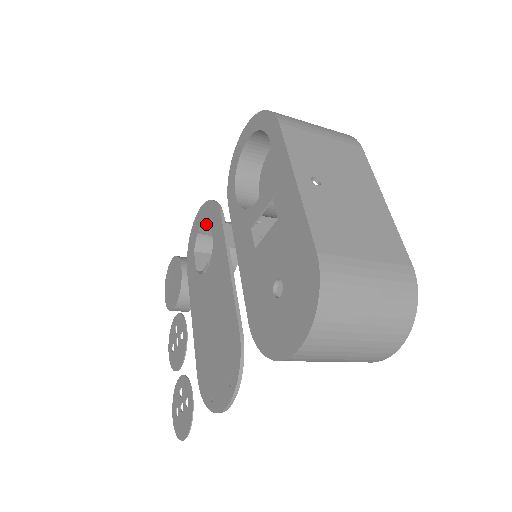
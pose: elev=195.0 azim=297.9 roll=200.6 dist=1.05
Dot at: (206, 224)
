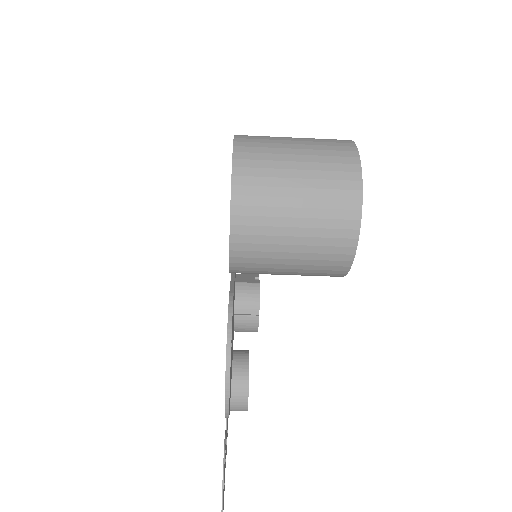
Dot at: occluded
